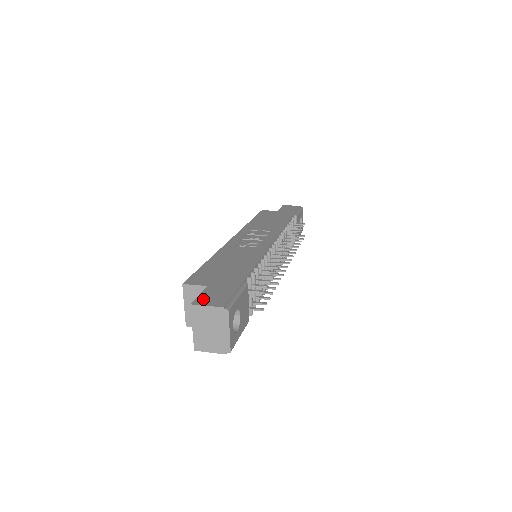
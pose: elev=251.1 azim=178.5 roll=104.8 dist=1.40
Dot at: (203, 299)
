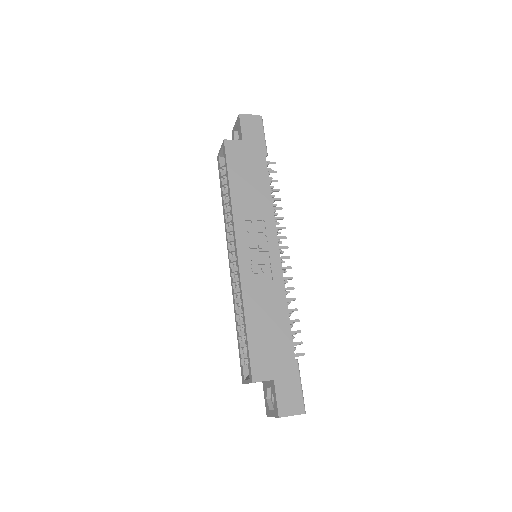
Dot at: (283, 406)
